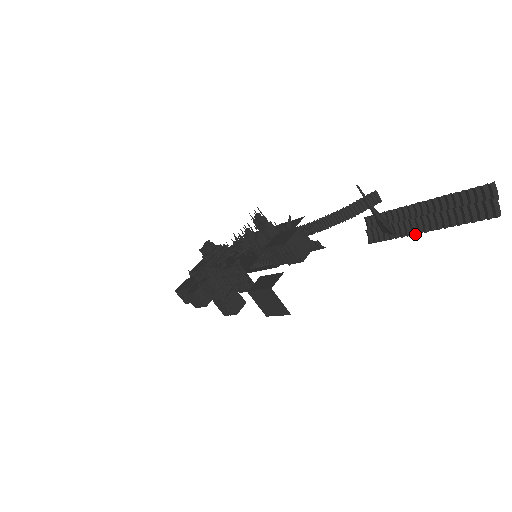
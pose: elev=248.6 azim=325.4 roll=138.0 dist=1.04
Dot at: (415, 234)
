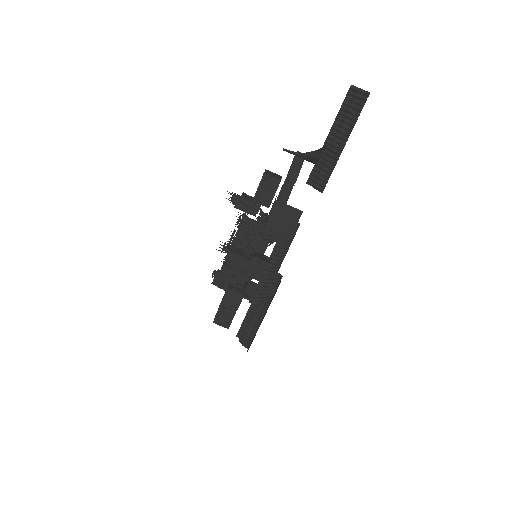
Dot at: occluded
